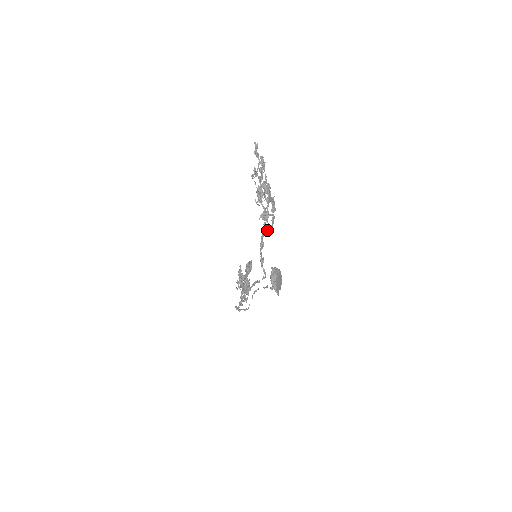
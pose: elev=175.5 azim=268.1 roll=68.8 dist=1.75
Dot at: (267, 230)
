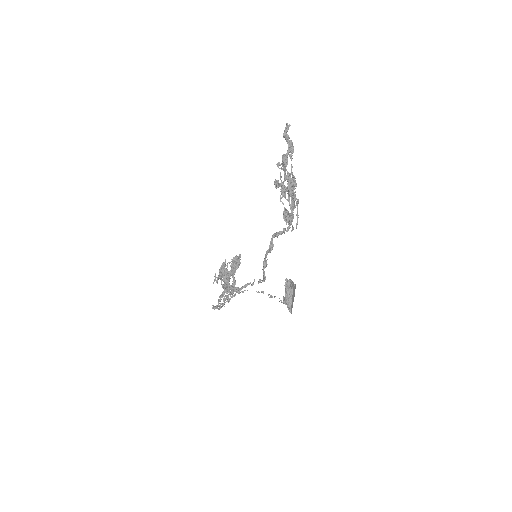
Dot at: (283, 232)
